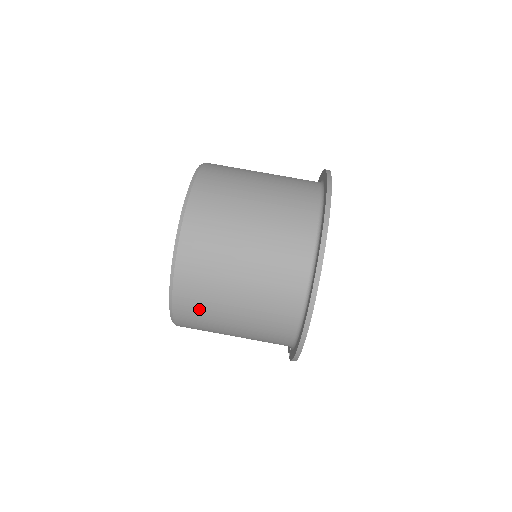
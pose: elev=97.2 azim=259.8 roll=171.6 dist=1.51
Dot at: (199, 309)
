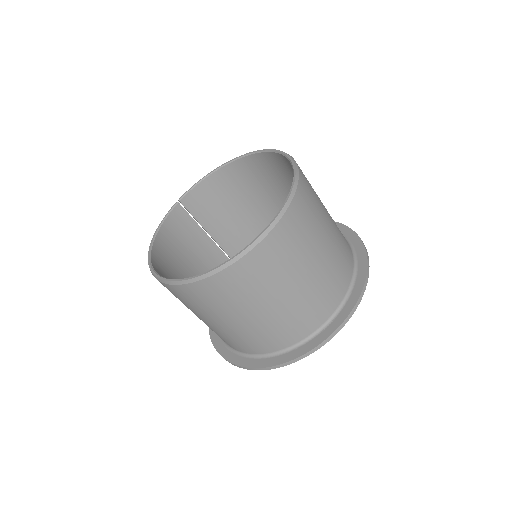
Dot at: occluded
